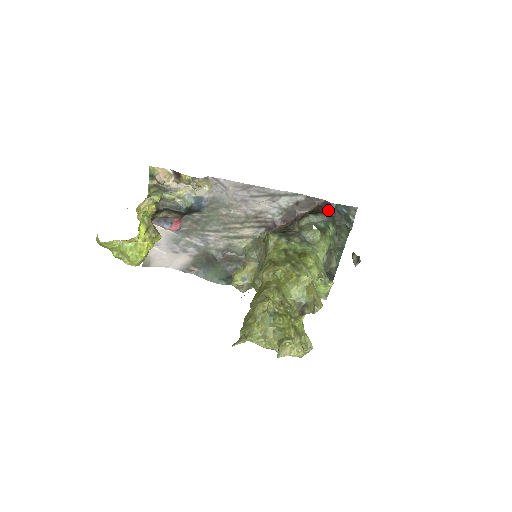
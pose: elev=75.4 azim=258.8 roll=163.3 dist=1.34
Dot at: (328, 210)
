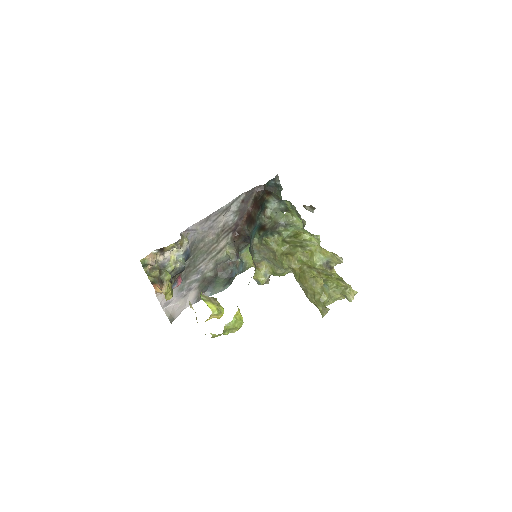
Dot at: (266, 191)
